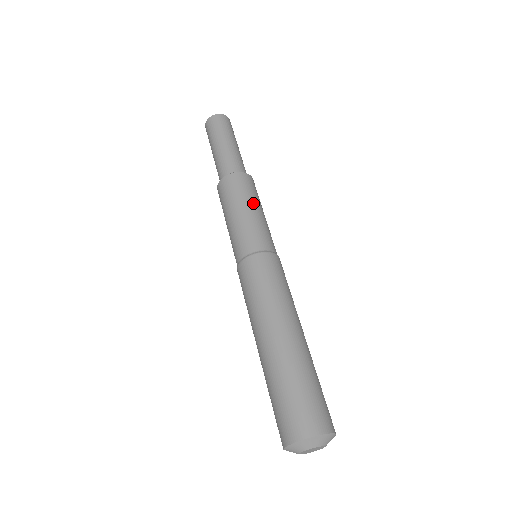
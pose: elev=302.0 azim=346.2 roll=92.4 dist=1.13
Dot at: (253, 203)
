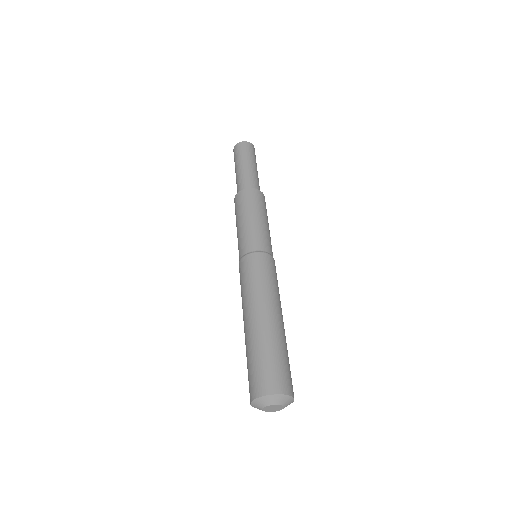
Dot at: occluded
